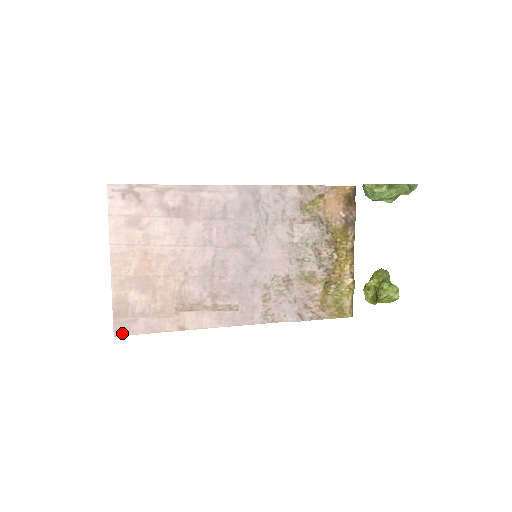
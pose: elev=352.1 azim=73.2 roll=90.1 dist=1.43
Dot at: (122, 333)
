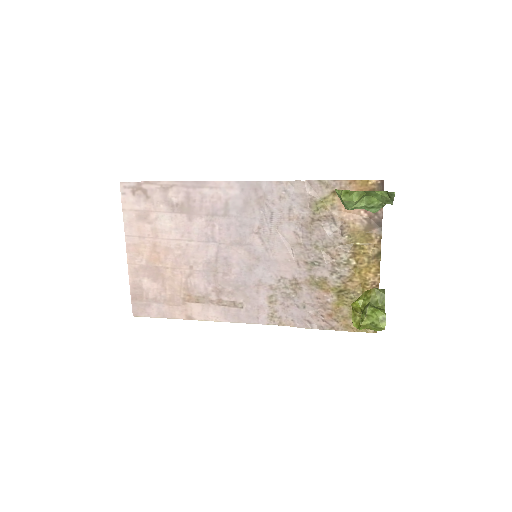
Dot at: (139, 314)
